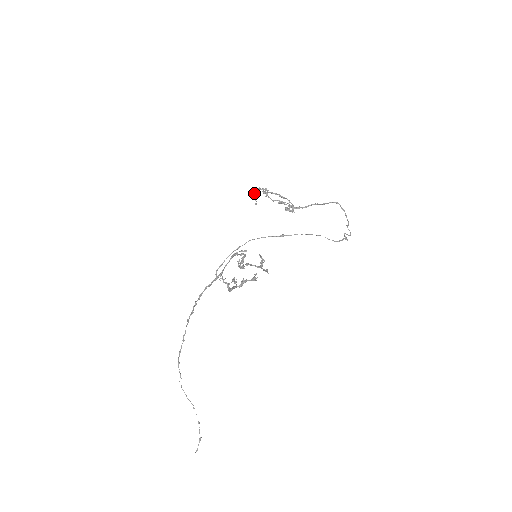
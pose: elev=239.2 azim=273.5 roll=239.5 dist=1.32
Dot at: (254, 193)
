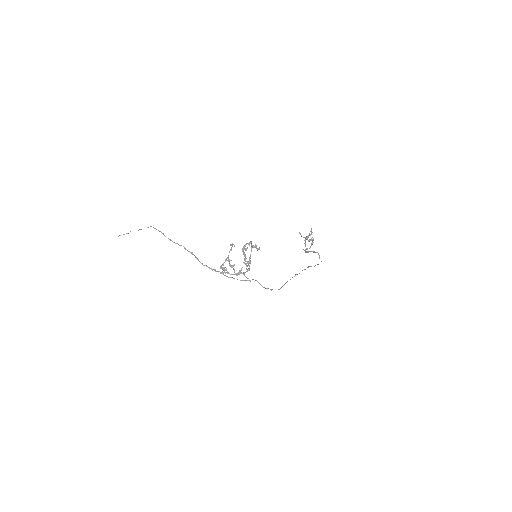
Dot at: (306, 239)
